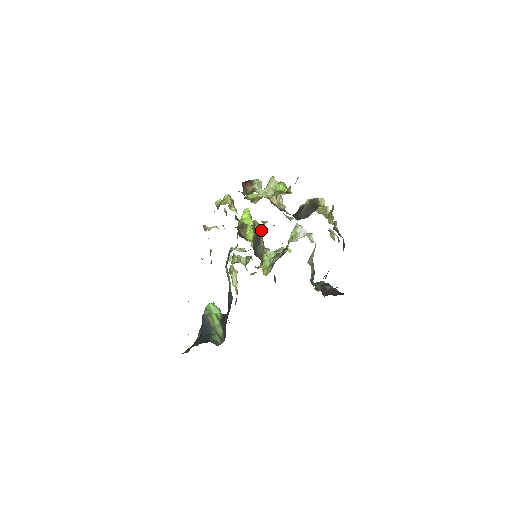
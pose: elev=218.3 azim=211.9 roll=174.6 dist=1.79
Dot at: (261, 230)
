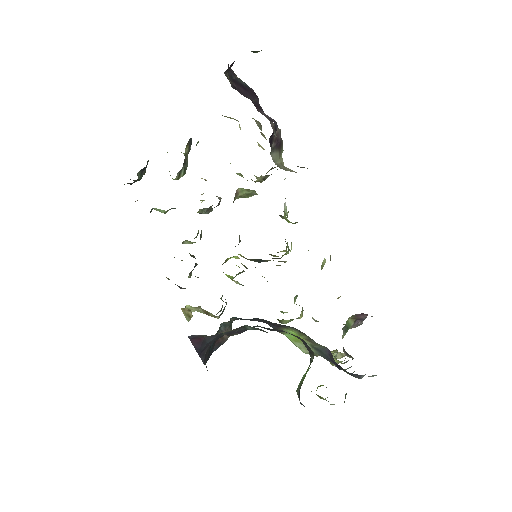
Dot at: occluded
